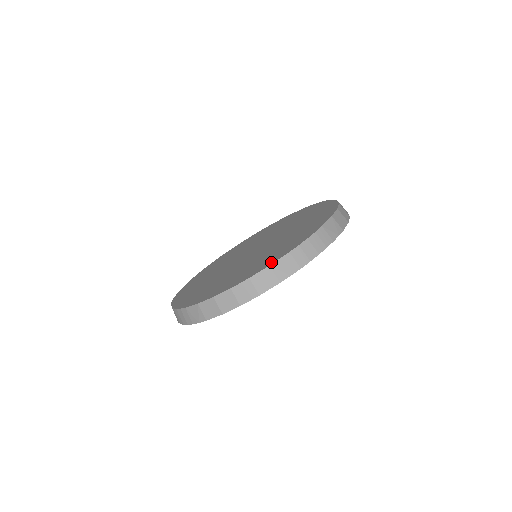
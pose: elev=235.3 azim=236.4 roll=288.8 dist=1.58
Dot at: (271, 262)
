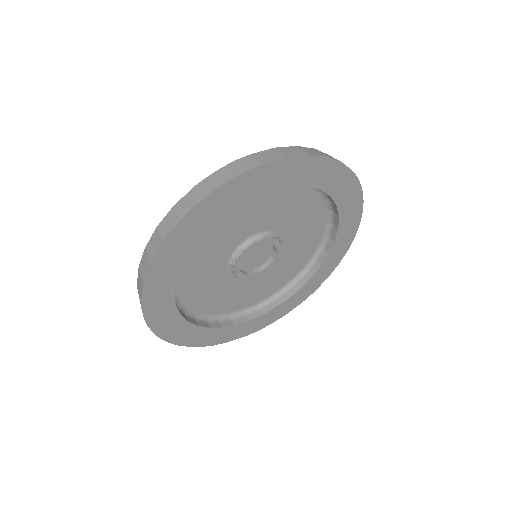
Dot at: occluded
